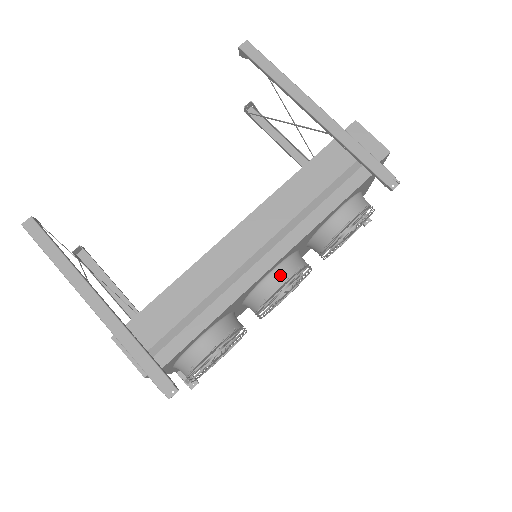
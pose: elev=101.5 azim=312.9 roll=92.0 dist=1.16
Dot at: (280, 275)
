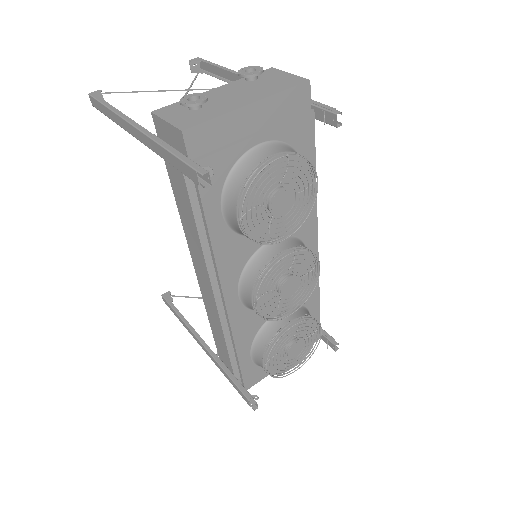
Dot at: (246, 296)
